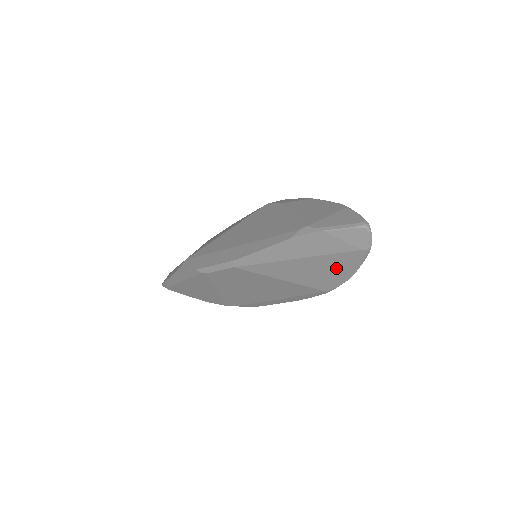
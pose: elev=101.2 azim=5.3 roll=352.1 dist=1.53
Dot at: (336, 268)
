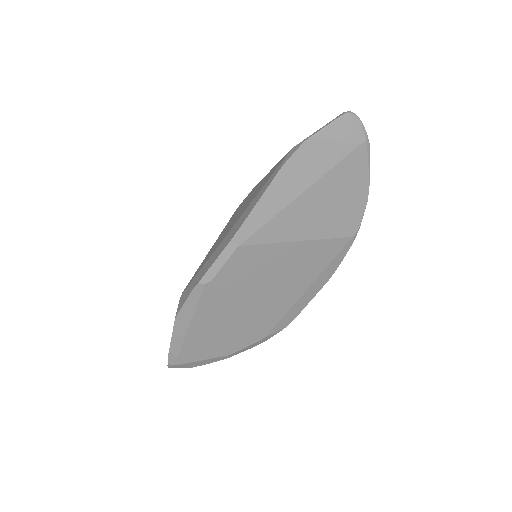
Dot at: (347, 190)
